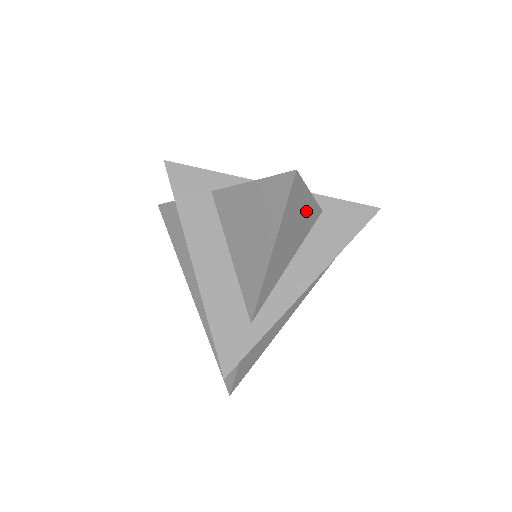
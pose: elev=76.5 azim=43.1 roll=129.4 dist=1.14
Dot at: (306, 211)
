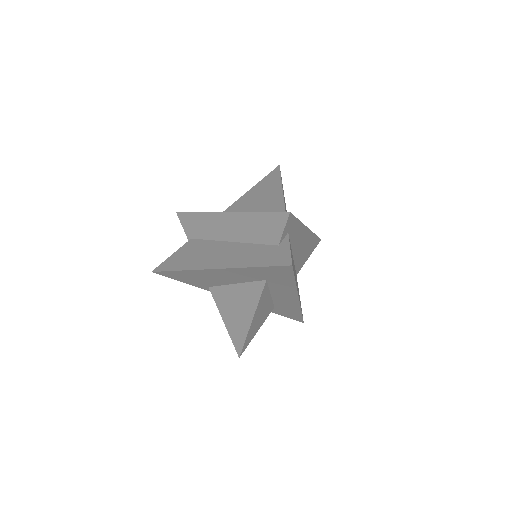
Dot at: occluded
